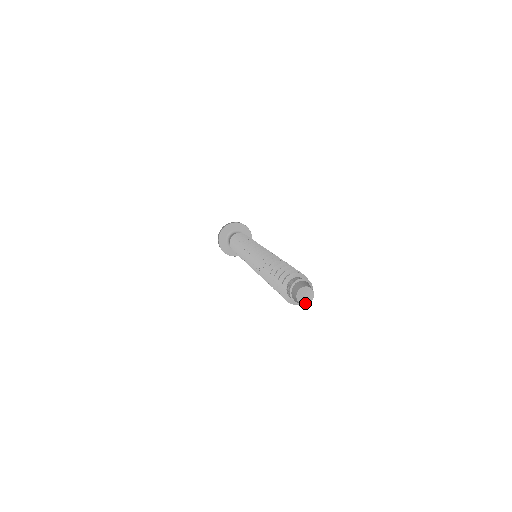
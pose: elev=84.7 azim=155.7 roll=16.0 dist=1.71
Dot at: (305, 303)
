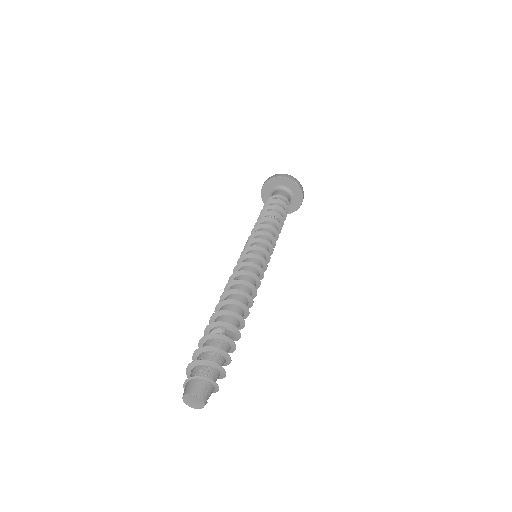
Dot at: (196, 407)
